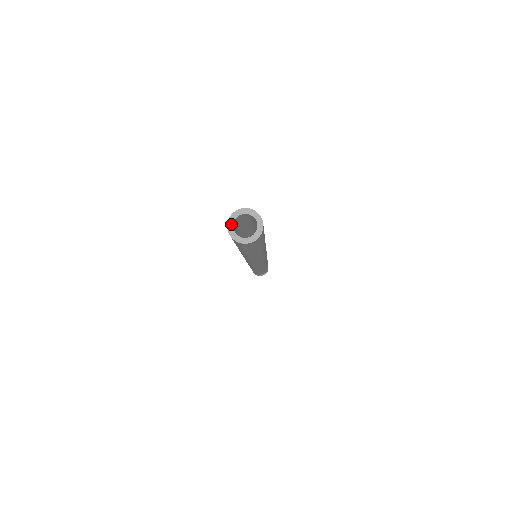
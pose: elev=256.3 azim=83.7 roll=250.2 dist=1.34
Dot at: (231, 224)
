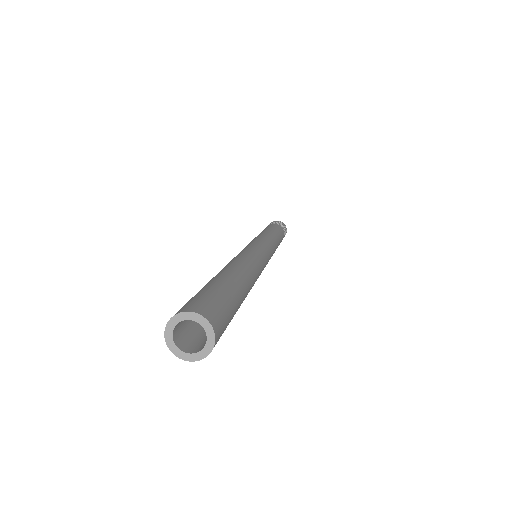
Dot at: (169, 333)
